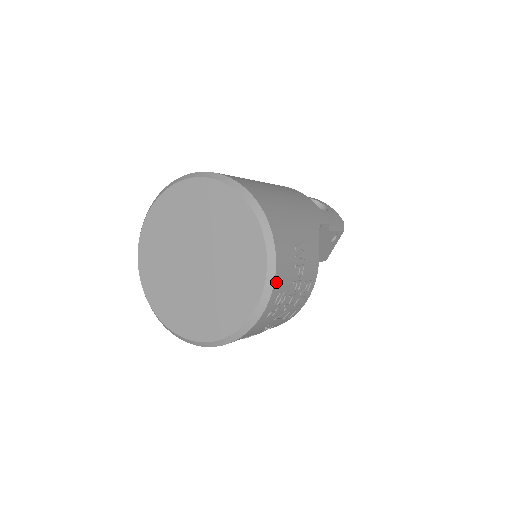
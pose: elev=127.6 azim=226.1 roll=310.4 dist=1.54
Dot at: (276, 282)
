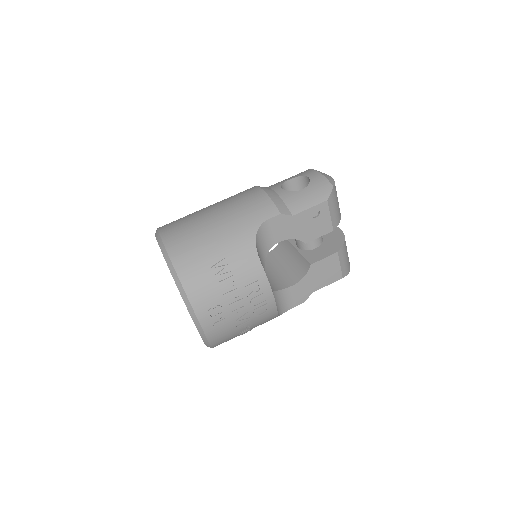
Dot at: (195, 305)
